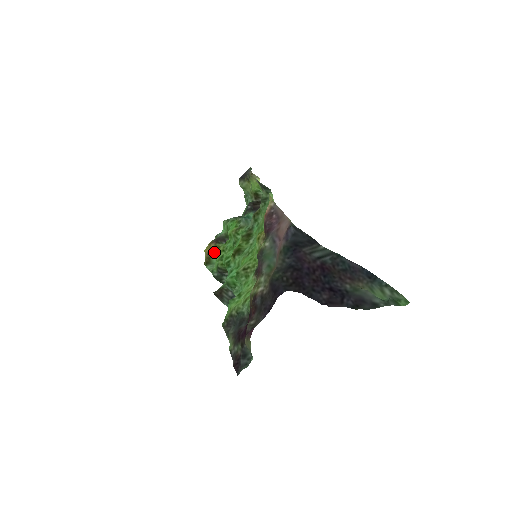
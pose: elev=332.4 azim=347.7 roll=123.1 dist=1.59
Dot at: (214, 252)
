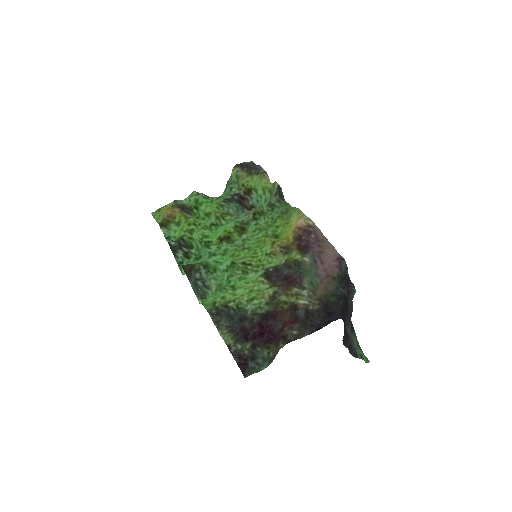
Dot at: (179, 219)
